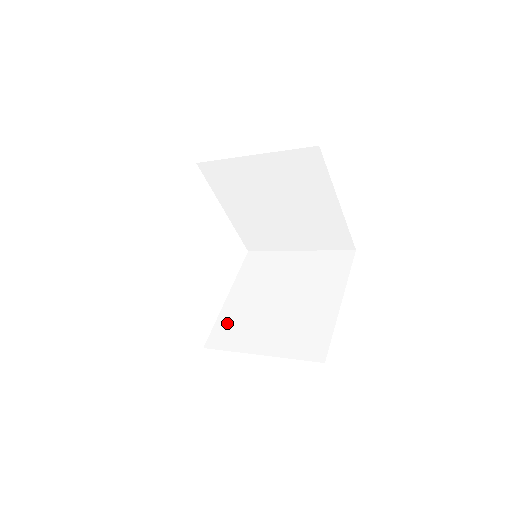
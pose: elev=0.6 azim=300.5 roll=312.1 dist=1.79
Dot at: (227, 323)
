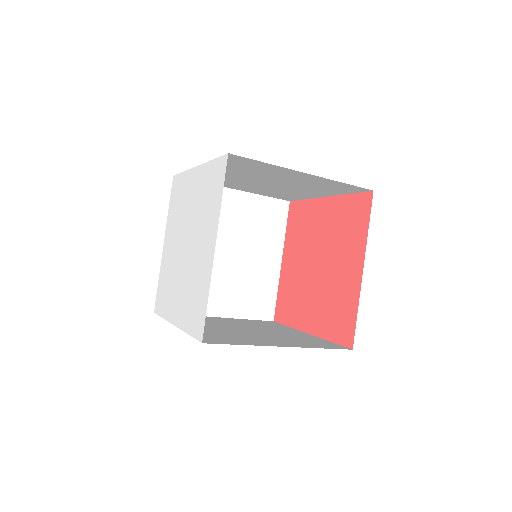
Dot at: (207, 334)
